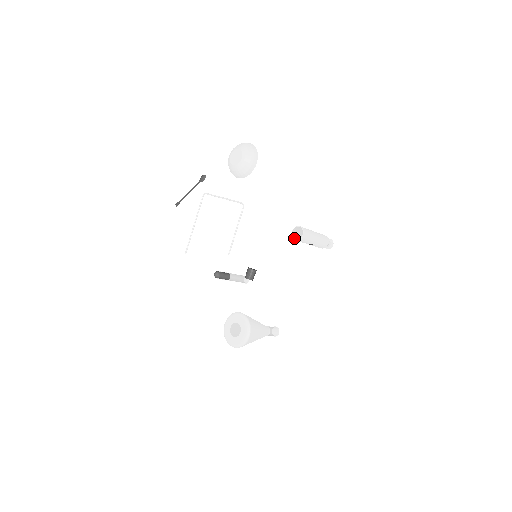
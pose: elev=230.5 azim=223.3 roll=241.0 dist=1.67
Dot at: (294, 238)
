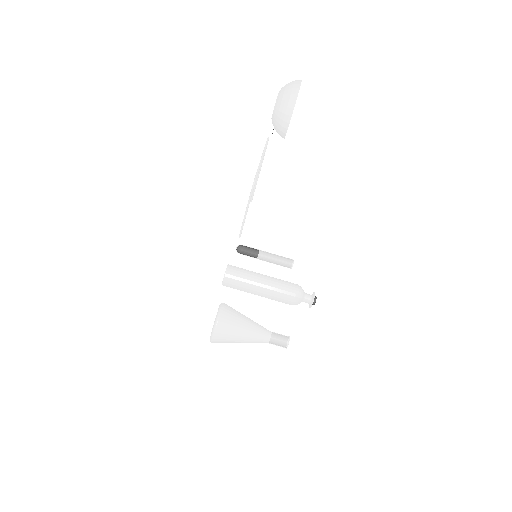
Dot at: occluded
